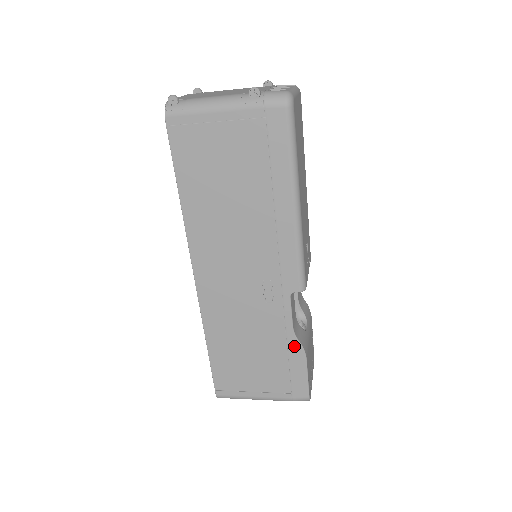
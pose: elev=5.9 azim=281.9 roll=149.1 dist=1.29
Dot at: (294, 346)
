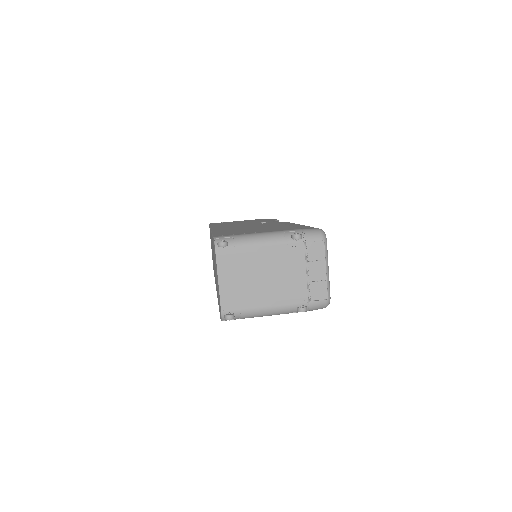
Dot at: occluded
